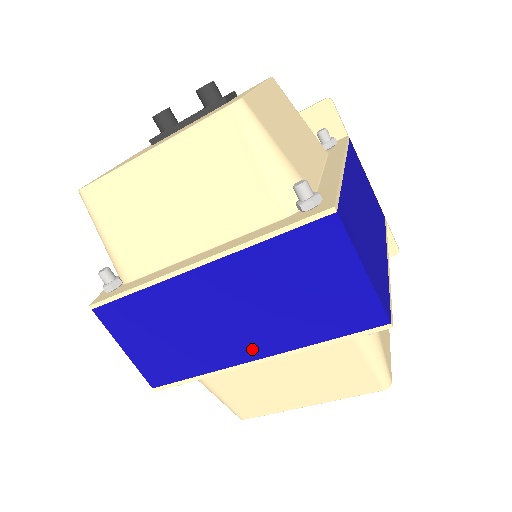
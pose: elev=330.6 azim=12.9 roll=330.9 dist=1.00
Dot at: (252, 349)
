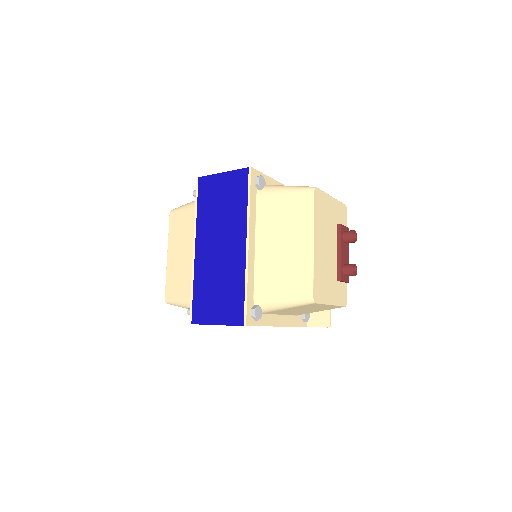
Dot at: (240, 244)
